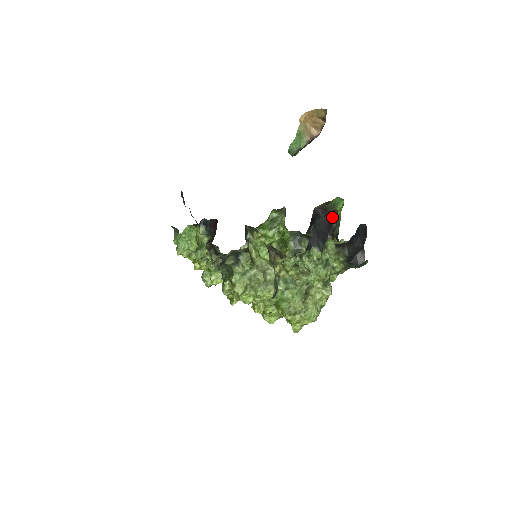
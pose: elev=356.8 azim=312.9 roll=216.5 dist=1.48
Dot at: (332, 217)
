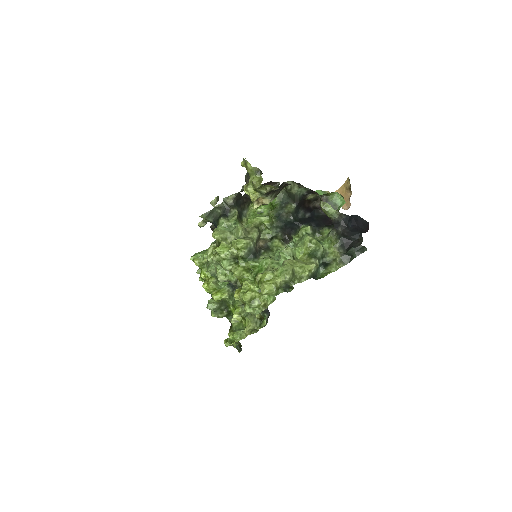
Dot at: occluded
